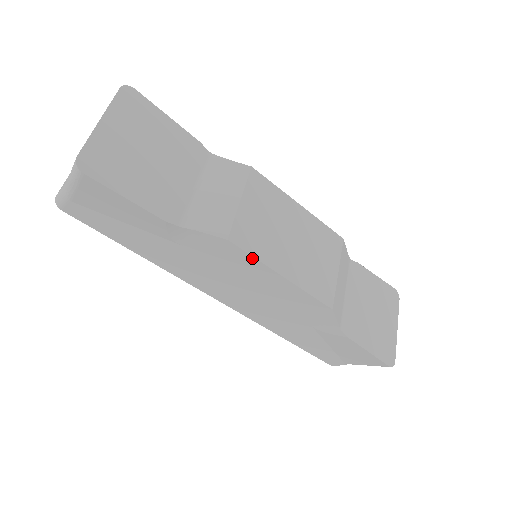
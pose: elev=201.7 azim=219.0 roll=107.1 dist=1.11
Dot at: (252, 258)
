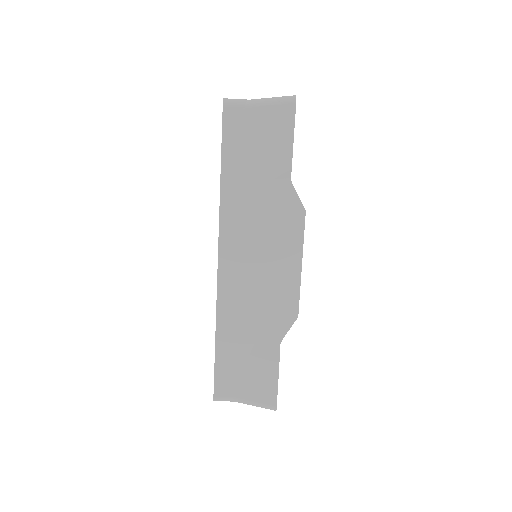
Dot at: (302, 236)
